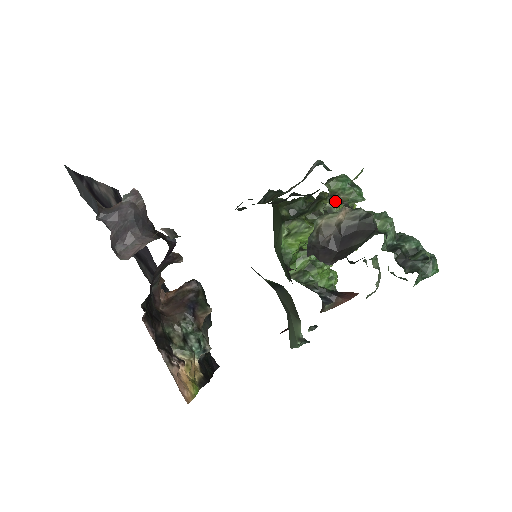
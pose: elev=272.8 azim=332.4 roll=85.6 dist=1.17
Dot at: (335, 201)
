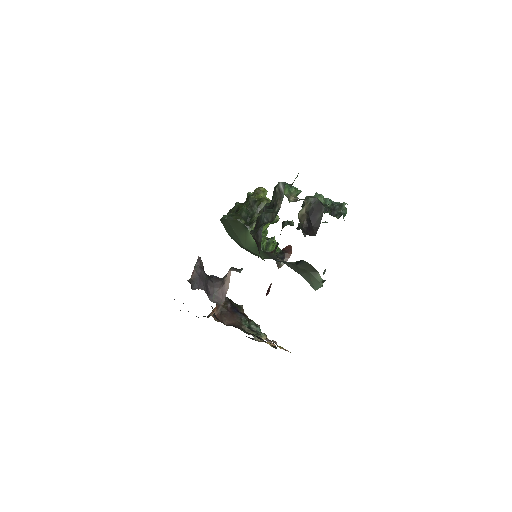
Dot at: (292, 200)
